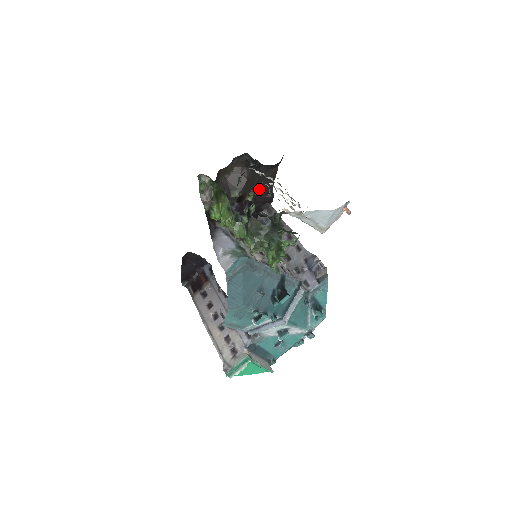
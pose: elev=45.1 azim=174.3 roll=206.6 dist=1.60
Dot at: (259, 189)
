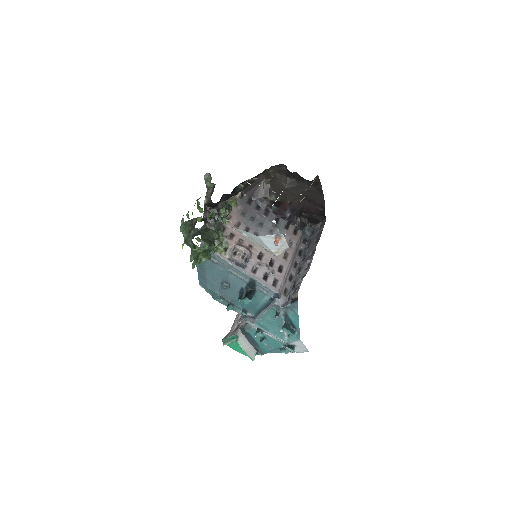
Dot at: (310, 200)
